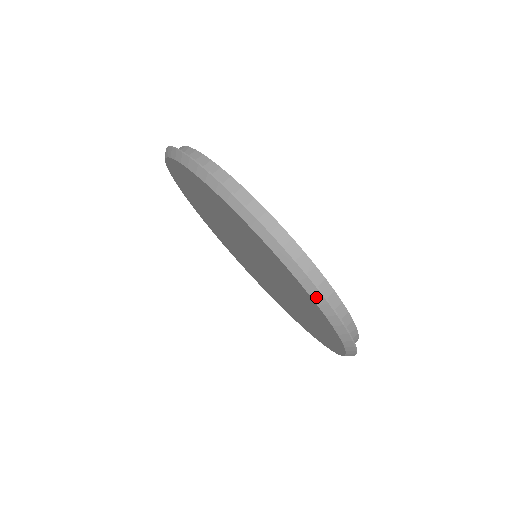
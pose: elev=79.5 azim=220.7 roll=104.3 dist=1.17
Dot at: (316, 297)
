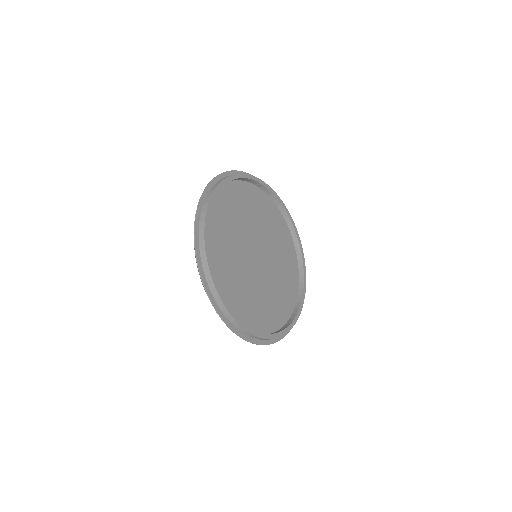
Dot at: (234, 332)
